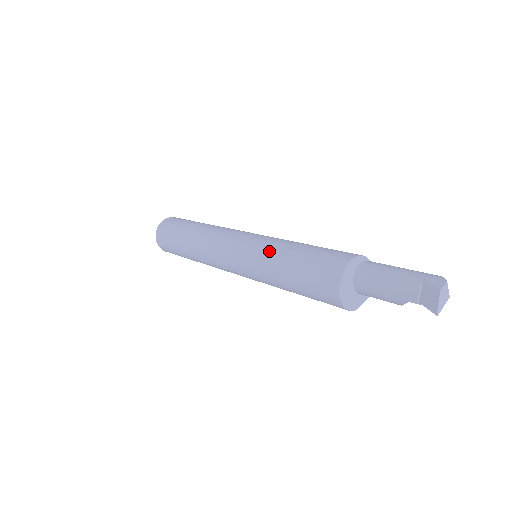
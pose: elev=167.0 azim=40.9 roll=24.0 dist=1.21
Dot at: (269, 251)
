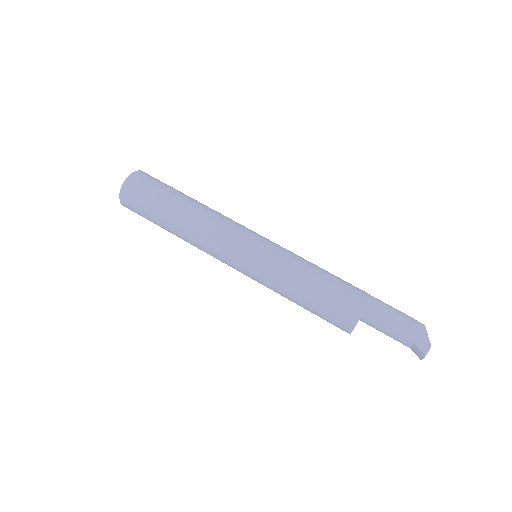
Dot at: (278, 287)
